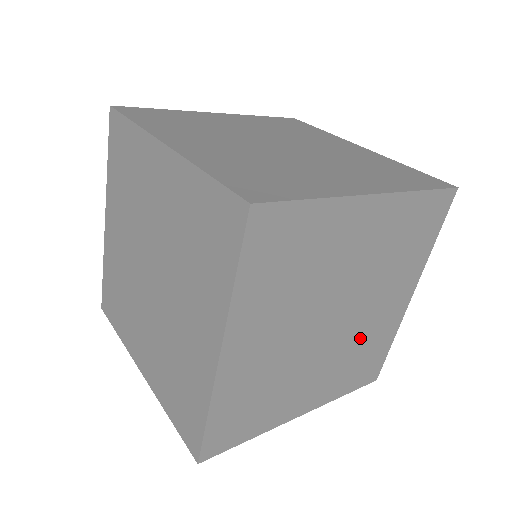
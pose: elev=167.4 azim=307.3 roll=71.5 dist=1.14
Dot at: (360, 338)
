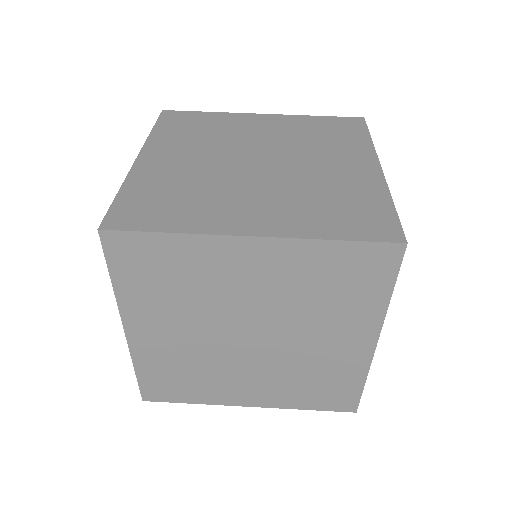
Dot at: (303, 364)
